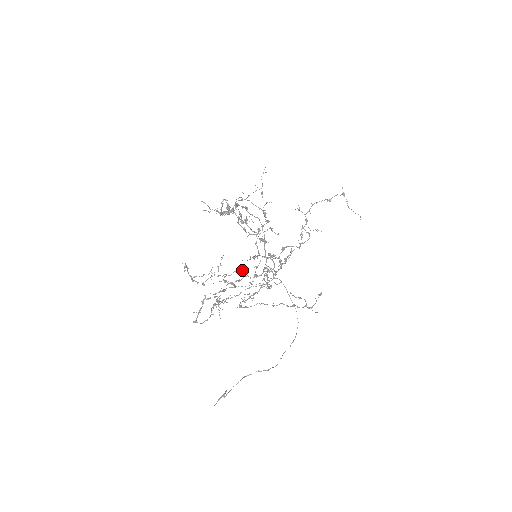
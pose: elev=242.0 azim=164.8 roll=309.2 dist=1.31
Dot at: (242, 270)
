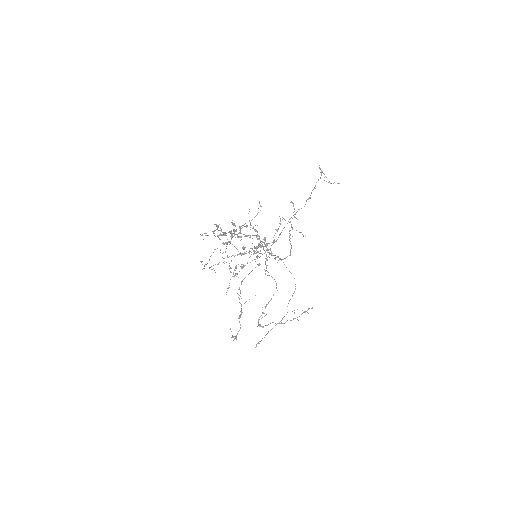
Dot at: occluded
